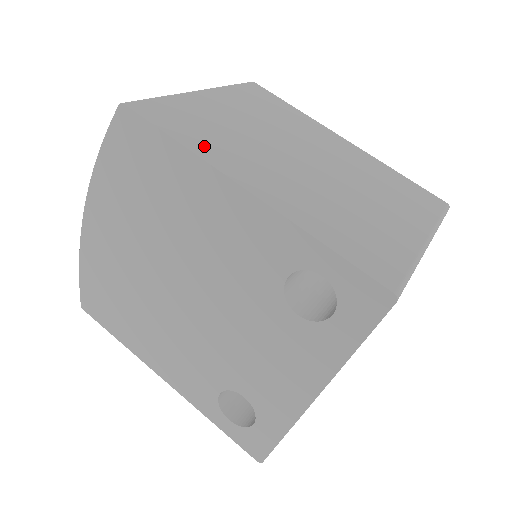
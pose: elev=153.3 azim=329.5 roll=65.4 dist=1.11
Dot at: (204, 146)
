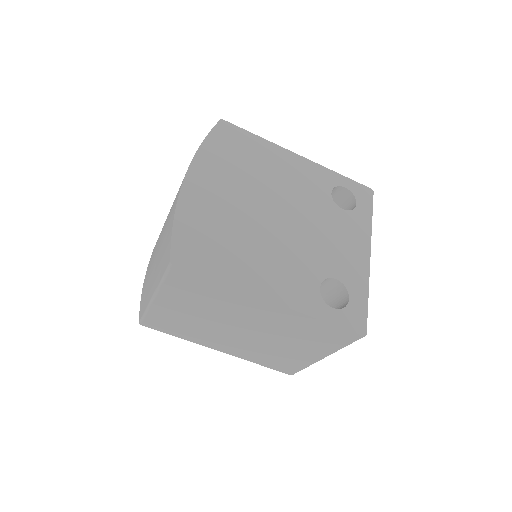
Dot at: occluded
